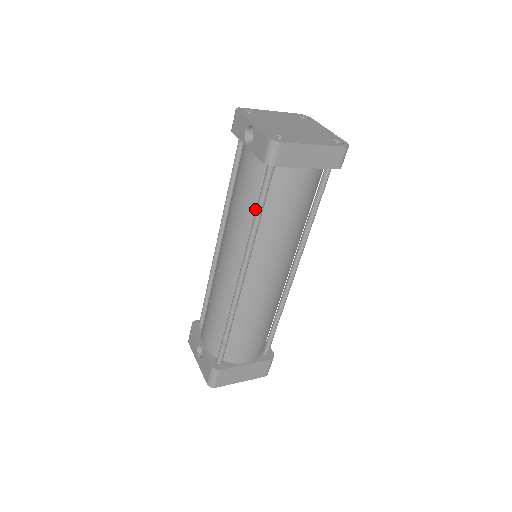
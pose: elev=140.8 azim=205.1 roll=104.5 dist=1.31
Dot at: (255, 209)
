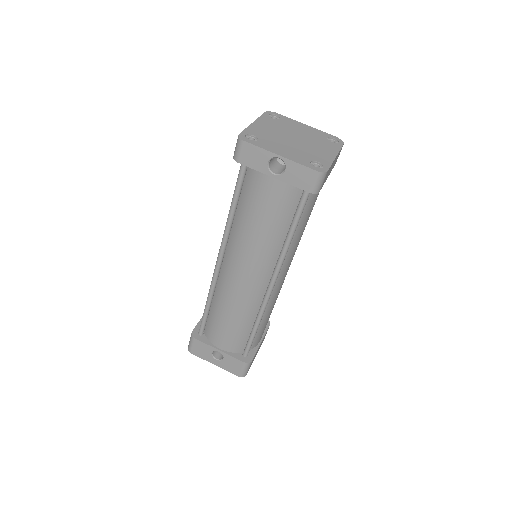
Dot at: (285, 228)
